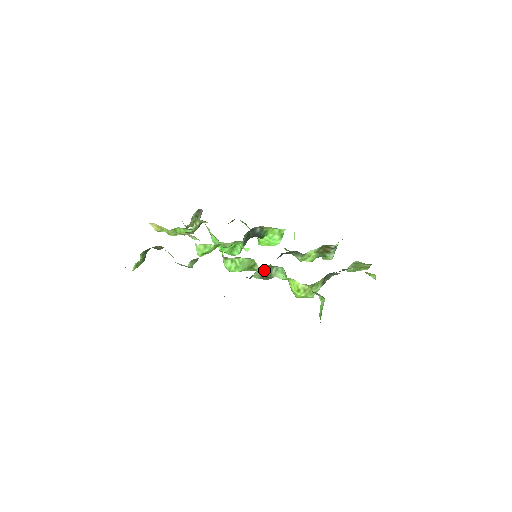
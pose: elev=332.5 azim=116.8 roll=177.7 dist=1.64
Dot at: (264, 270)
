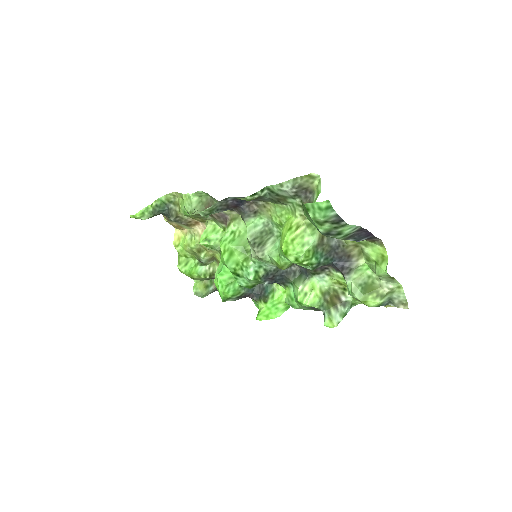
Dot at: (261, 232)
